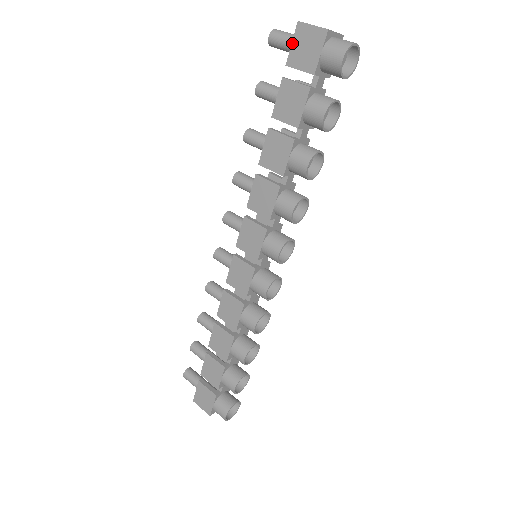
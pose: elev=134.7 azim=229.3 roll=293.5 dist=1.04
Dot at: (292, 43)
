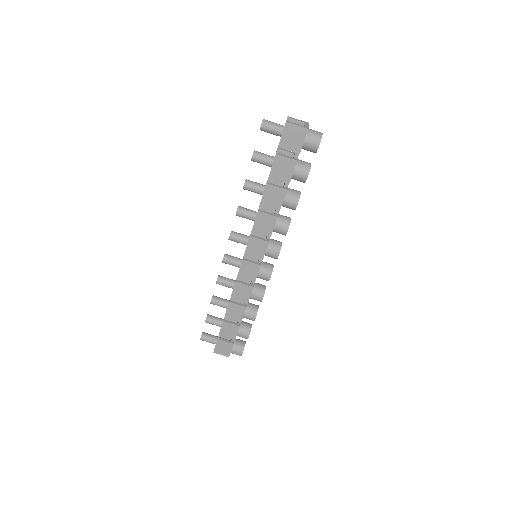
Dot at: (282, 134)
